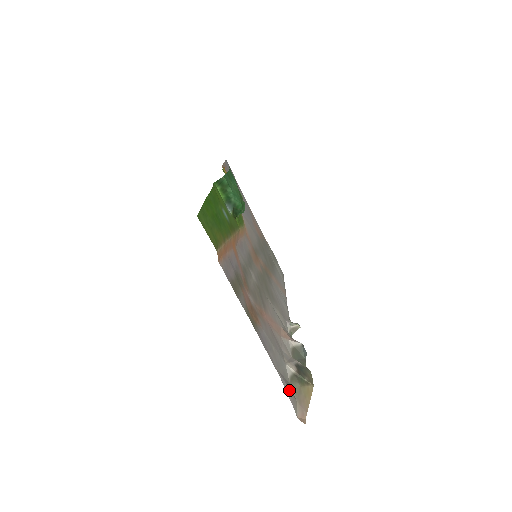
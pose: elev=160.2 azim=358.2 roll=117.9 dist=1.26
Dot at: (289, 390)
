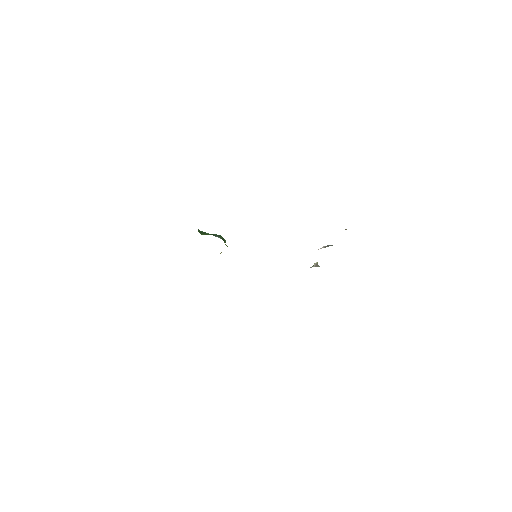
Dot at: occluded
